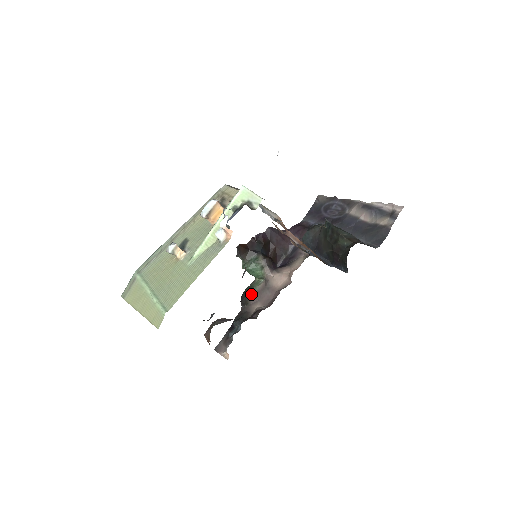
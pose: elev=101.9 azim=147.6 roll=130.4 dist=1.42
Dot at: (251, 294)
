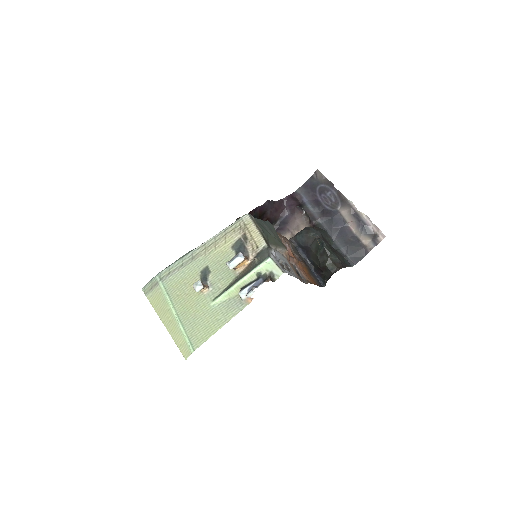
Dot at: occluded
